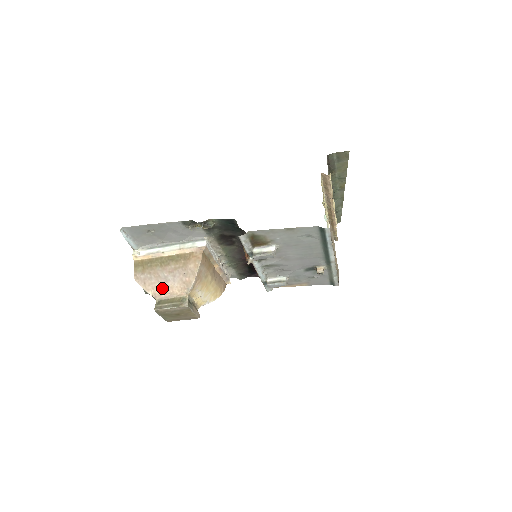
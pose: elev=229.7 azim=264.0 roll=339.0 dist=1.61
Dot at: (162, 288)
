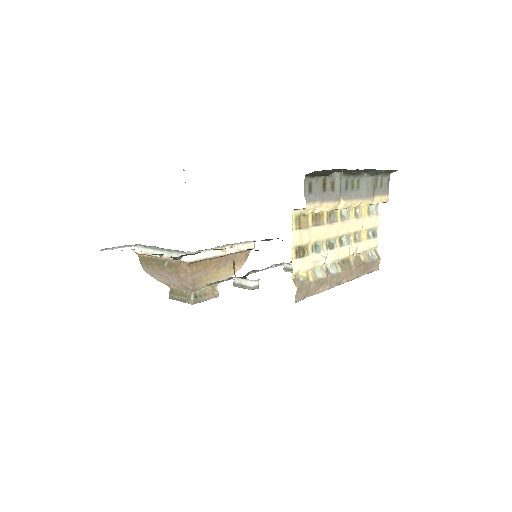
Dot at: (168, 283)
